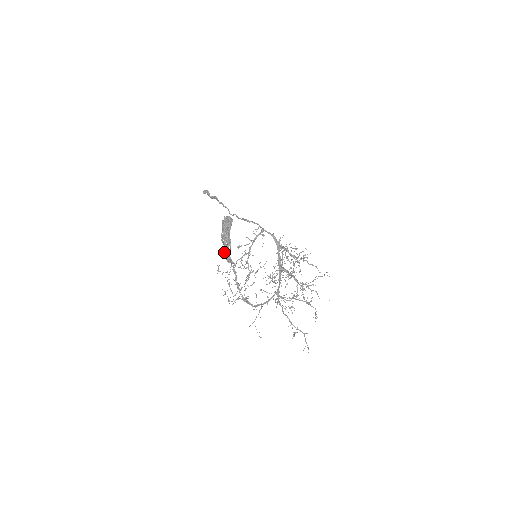
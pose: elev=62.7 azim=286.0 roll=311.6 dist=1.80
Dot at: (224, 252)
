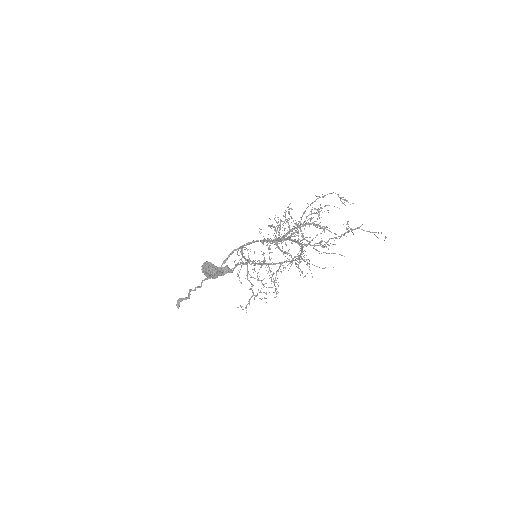
Dot at: occluded
